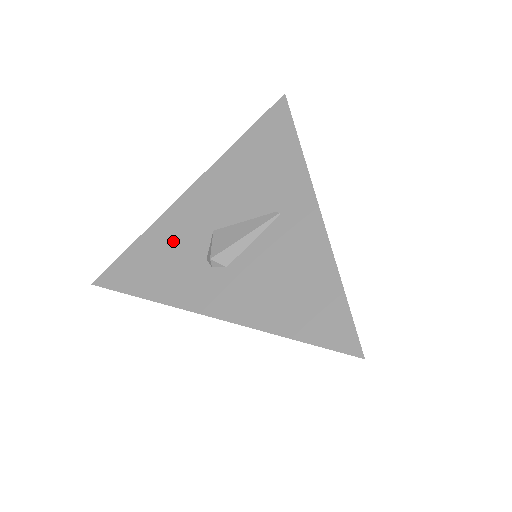
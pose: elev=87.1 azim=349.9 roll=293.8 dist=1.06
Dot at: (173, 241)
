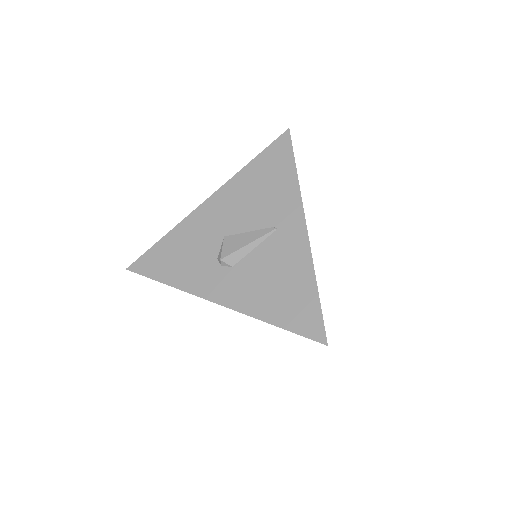
Dot at: (192, 241)
